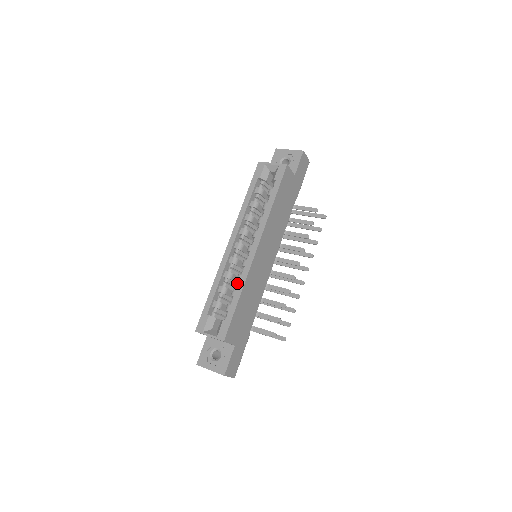
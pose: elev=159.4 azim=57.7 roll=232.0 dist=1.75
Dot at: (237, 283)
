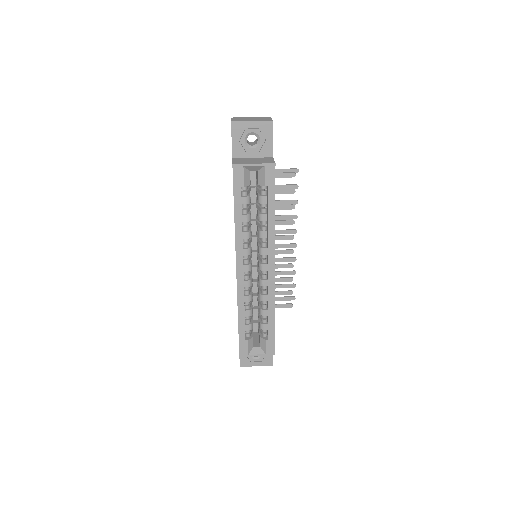
Dot at: (262, 302)
